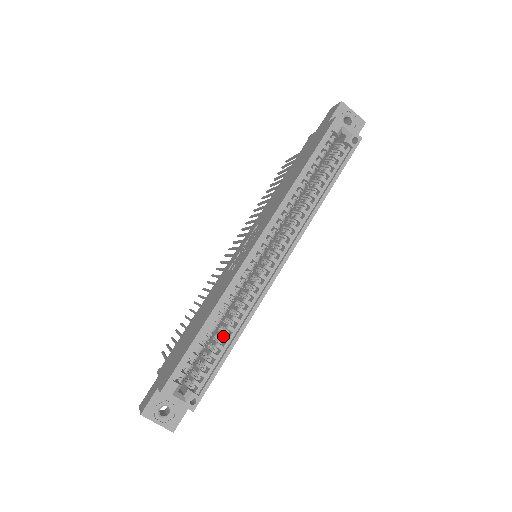
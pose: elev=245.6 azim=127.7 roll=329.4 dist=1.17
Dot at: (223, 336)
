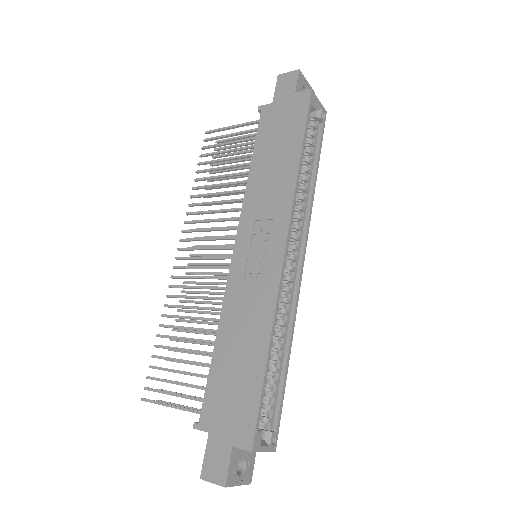
Dot at: (277, 358)
